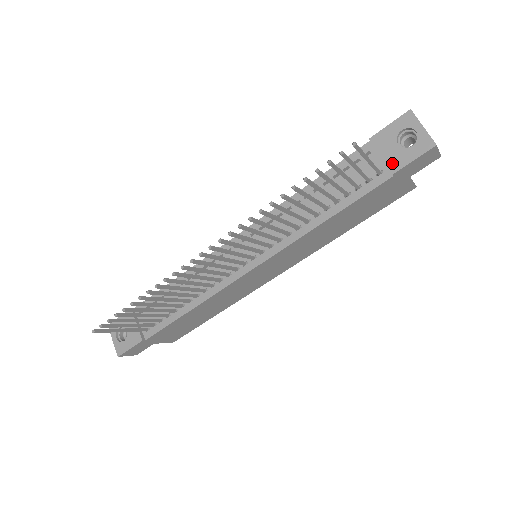
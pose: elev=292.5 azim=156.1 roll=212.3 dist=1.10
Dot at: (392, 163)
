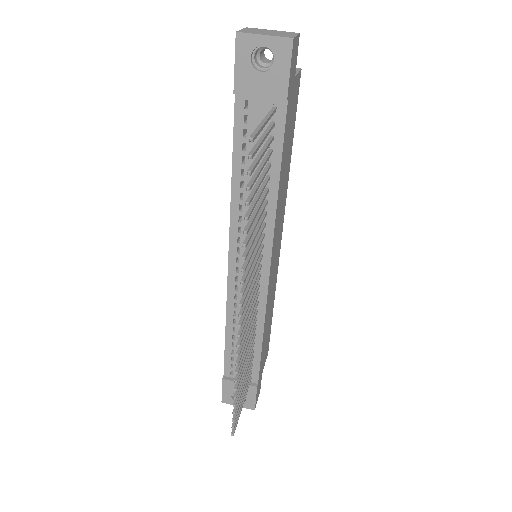
Dot at: (276, 92)
